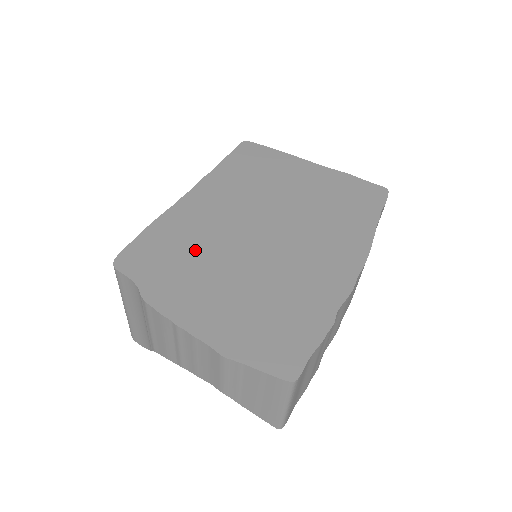
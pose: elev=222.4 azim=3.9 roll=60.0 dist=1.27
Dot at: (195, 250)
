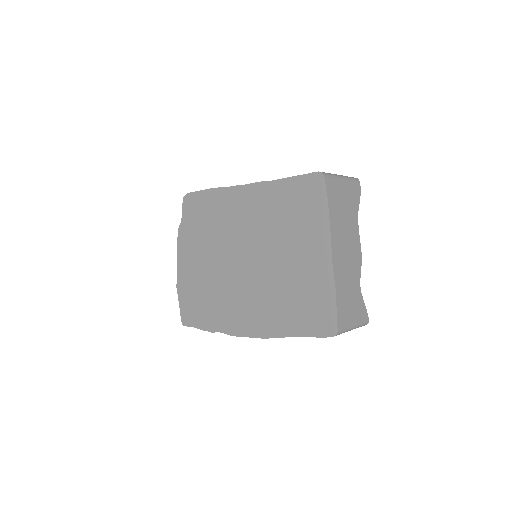
Dot at: (211, 230)
